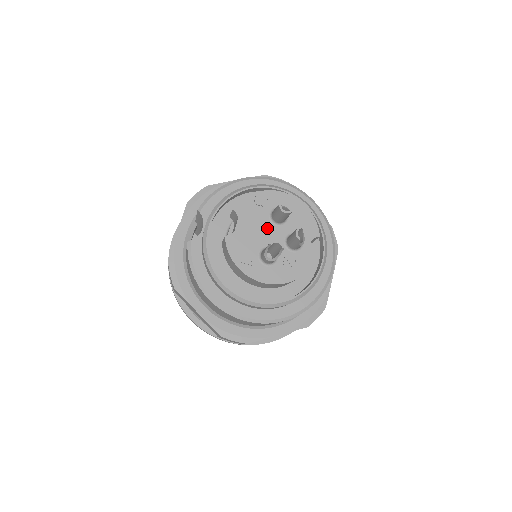
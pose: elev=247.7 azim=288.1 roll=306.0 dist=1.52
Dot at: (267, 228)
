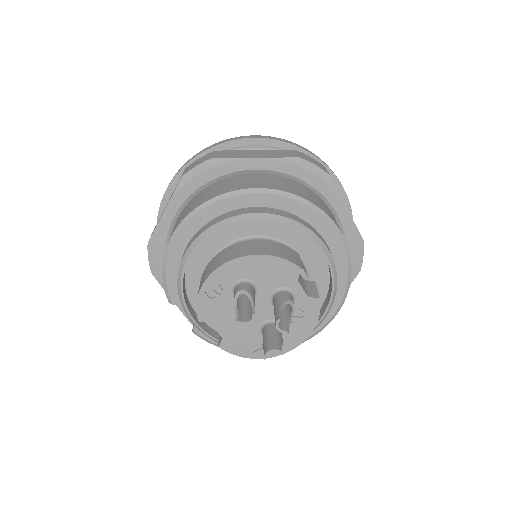
Dot at: occluded
